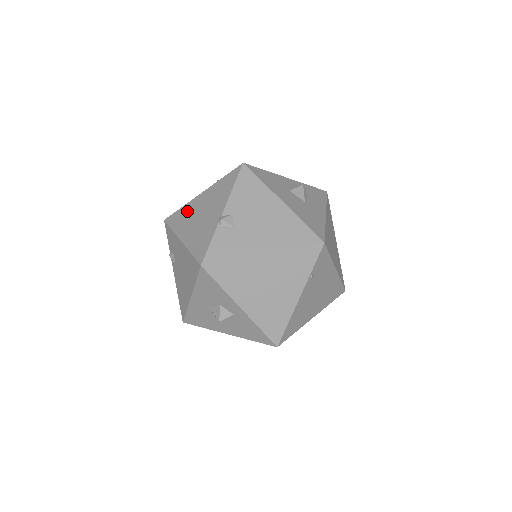
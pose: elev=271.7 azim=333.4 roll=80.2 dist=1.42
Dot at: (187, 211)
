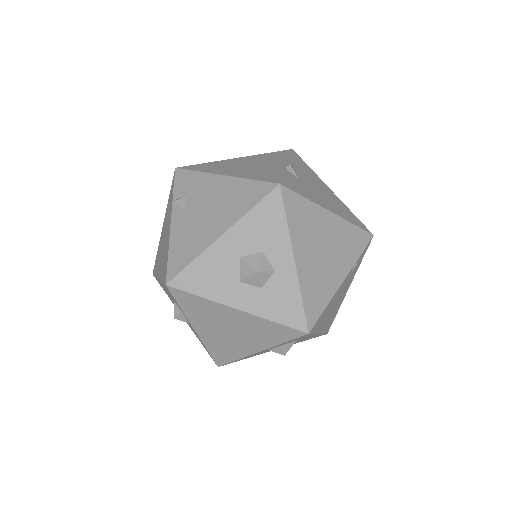
Dot at: (219, 164)
